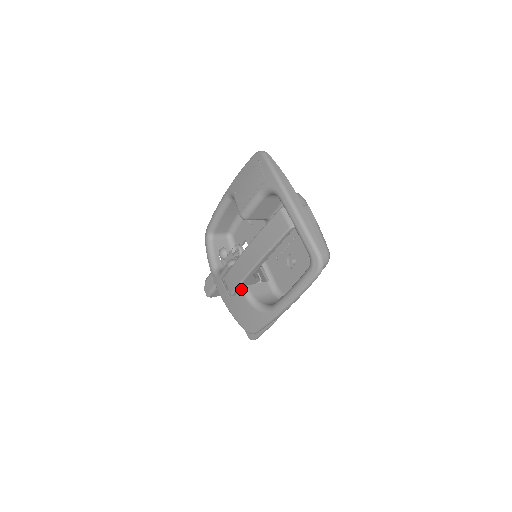
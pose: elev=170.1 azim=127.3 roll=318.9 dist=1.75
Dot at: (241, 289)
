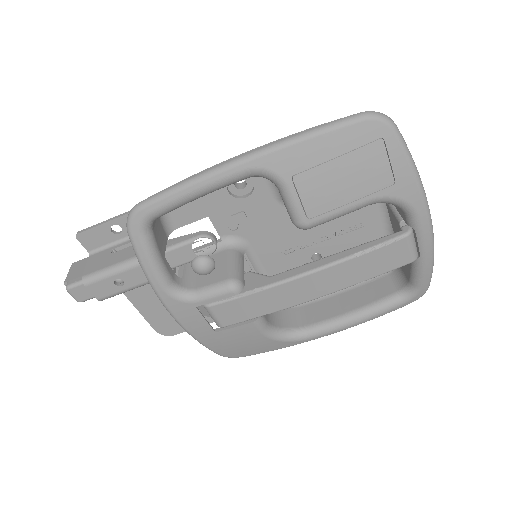
Dot at: (256, 322)
